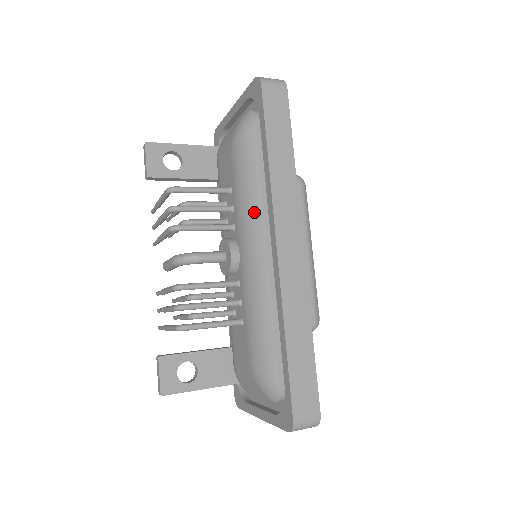
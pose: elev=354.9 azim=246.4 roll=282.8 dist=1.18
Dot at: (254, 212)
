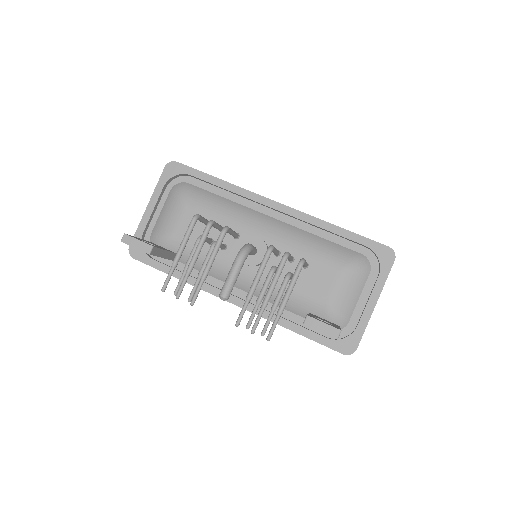
Dot at: (243, 210)
